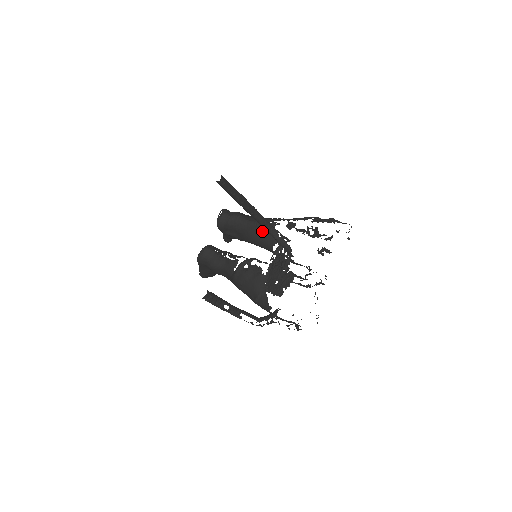
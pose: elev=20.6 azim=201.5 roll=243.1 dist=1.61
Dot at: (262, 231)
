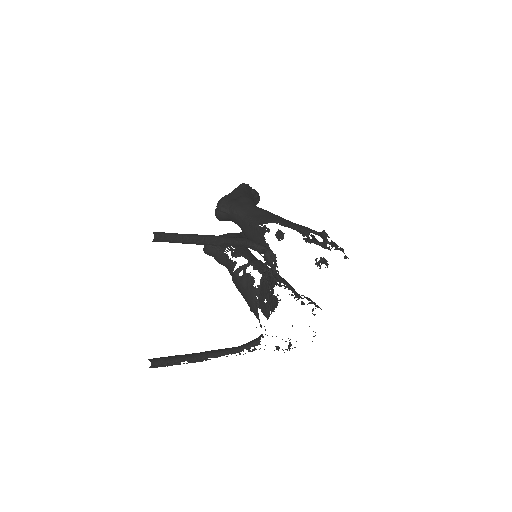
Dot at: (254, 236)
